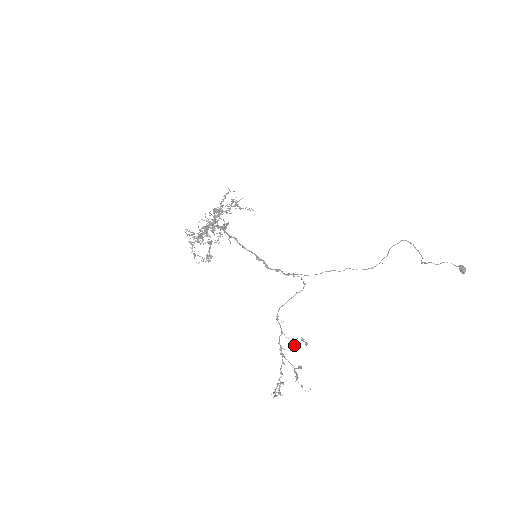
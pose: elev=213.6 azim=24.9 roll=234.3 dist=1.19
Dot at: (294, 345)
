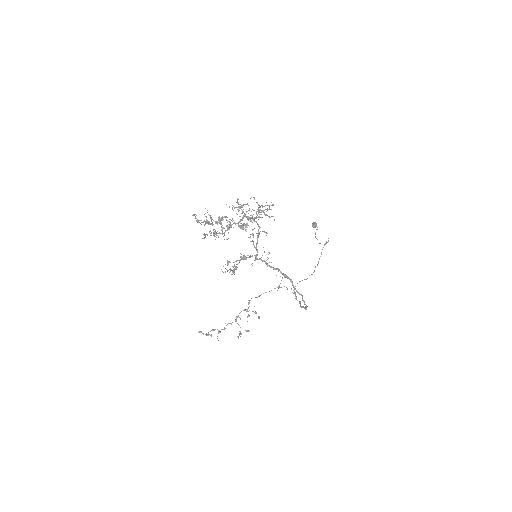
Dot at: occluded
